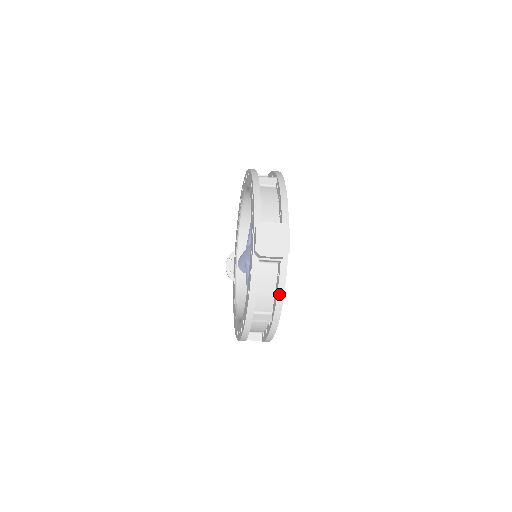
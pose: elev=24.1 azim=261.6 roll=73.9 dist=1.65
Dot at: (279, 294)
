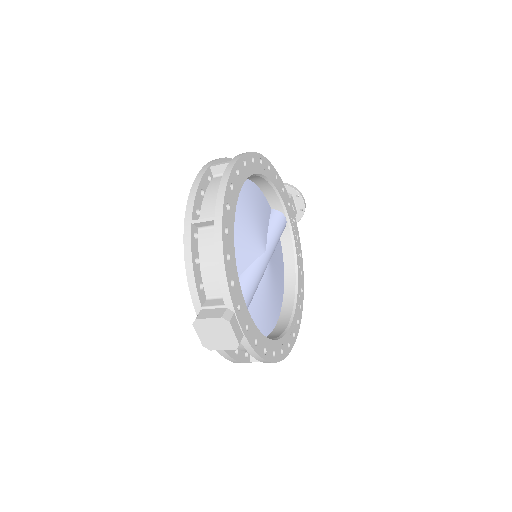
Dot at: (257, 358)
